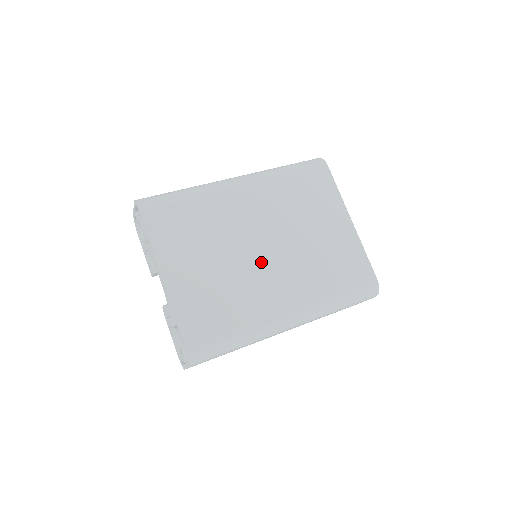
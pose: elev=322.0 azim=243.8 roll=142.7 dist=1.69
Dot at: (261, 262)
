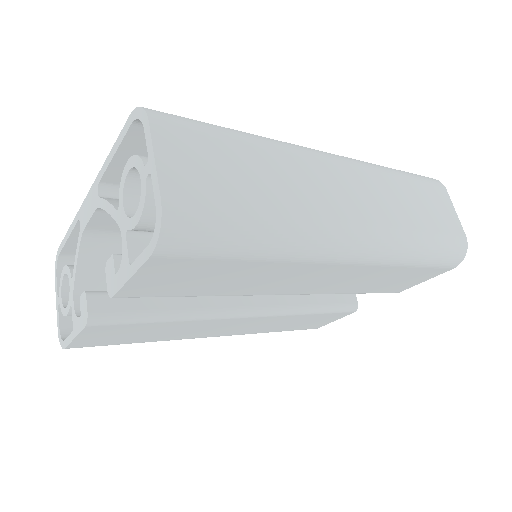
Dot at: occluded
